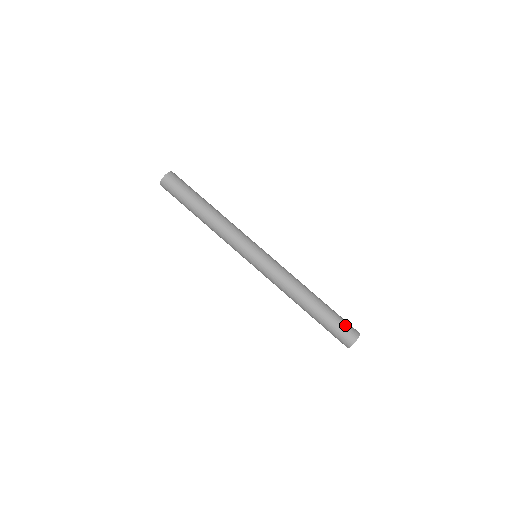
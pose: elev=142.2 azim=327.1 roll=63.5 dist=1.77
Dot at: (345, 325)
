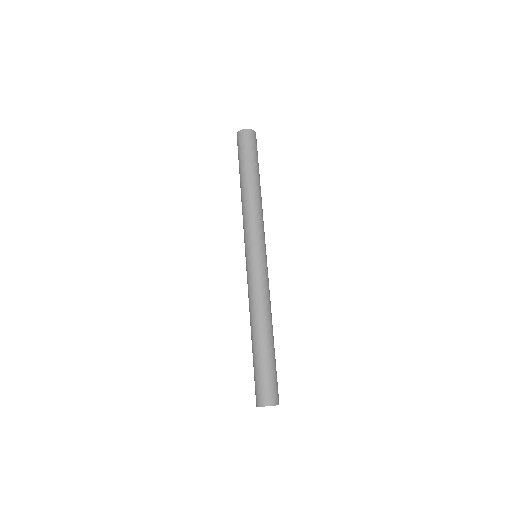
Dot at: (266, 383)
